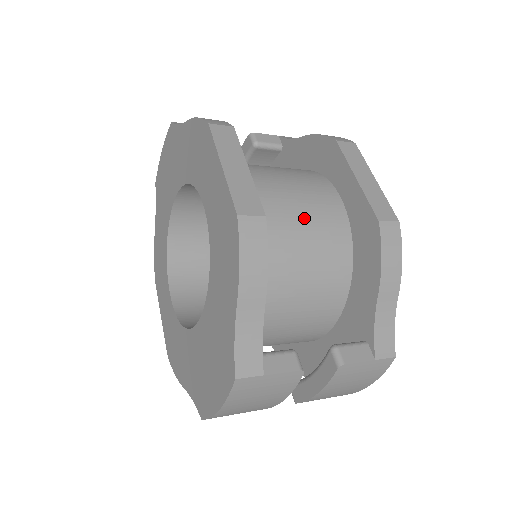
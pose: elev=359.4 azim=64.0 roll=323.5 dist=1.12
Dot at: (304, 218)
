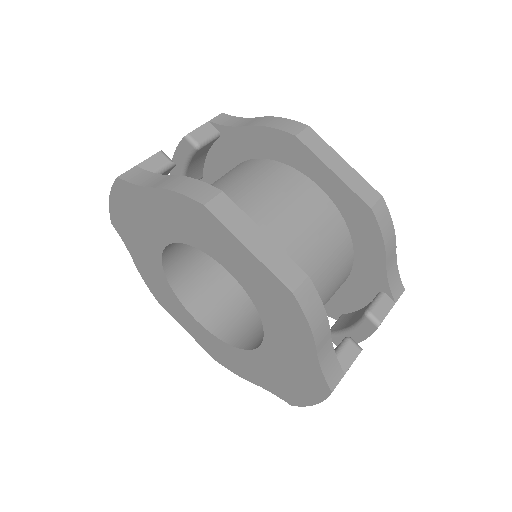
Dot at: (309, 232)
